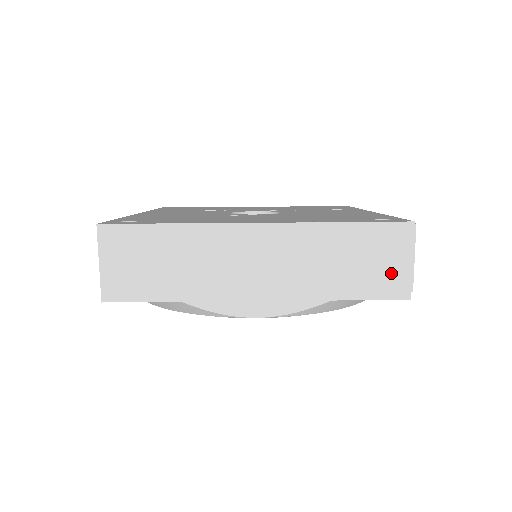
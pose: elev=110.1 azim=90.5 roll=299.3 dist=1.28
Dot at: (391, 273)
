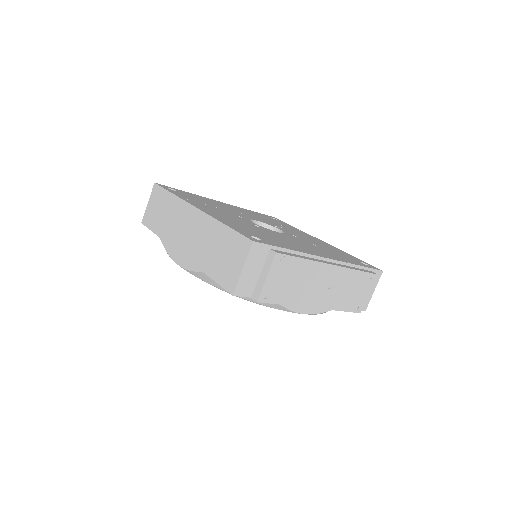
Dot at: (231, 271)
